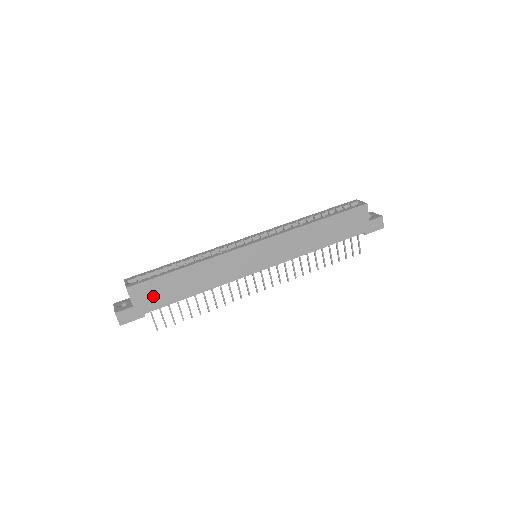
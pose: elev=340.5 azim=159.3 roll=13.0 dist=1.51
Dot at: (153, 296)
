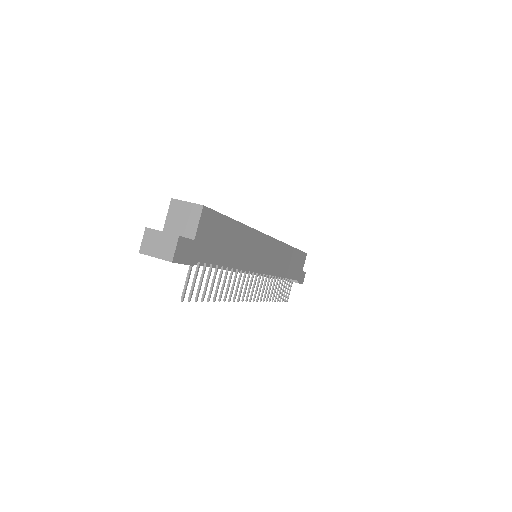
Dot at: (211, 240)
